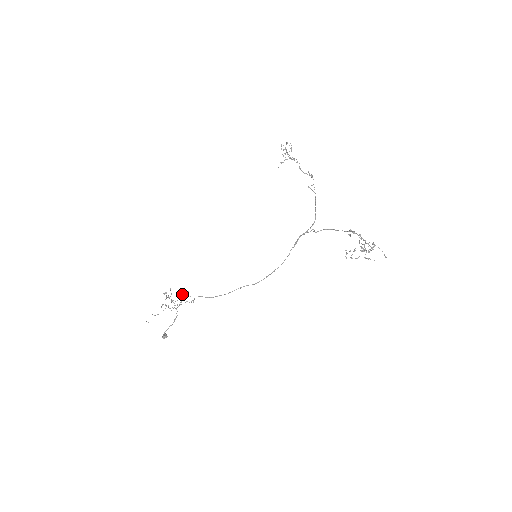
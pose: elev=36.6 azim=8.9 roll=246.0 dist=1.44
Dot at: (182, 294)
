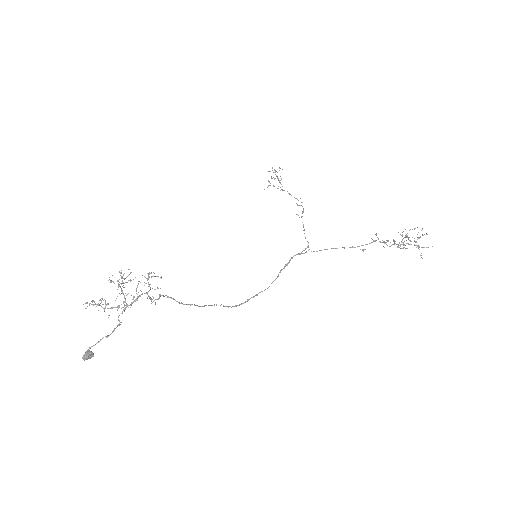
Dot at: occluded
